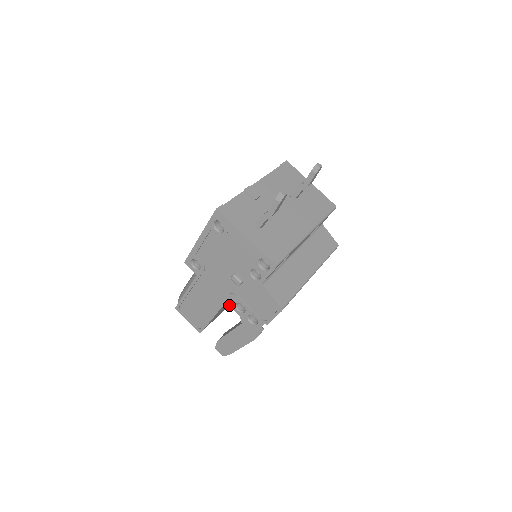
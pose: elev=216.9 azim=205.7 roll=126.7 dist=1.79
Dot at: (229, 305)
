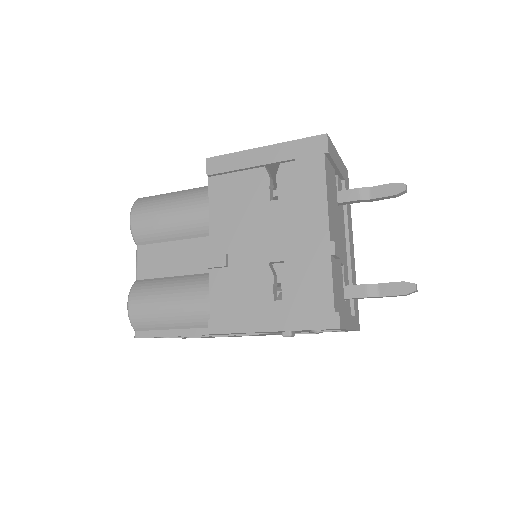
Dot at: occluded
